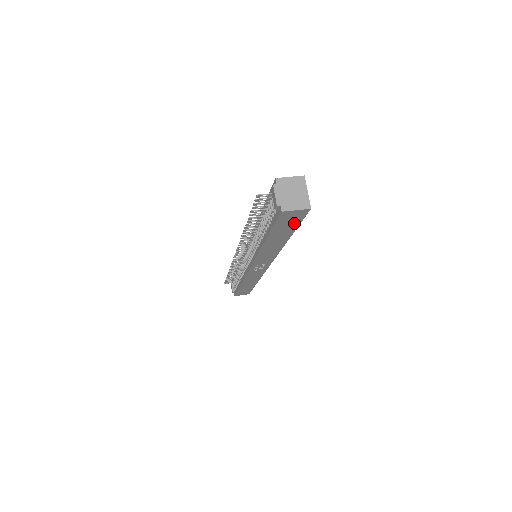
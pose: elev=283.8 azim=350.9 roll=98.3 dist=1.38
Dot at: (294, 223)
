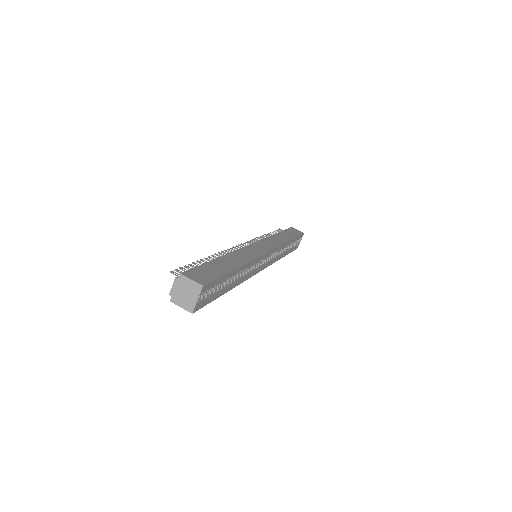
Dot at: occluded
